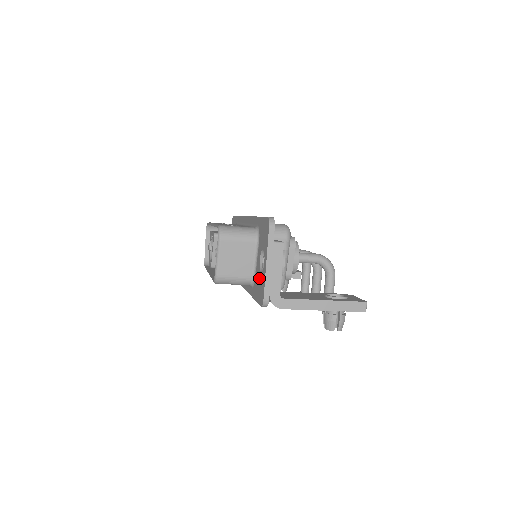
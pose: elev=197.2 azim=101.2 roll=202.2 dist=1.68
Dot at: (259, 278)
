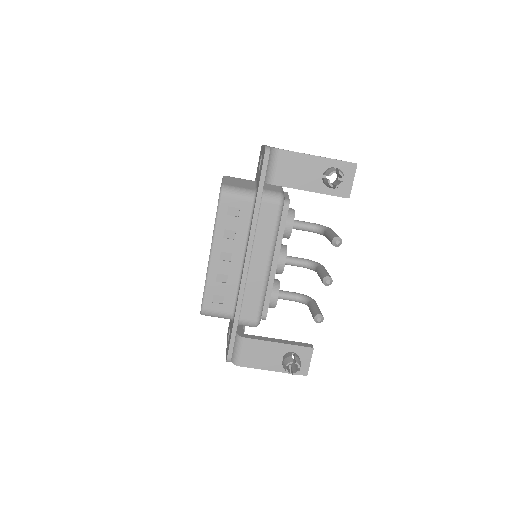
Dot at: (260, 168)
